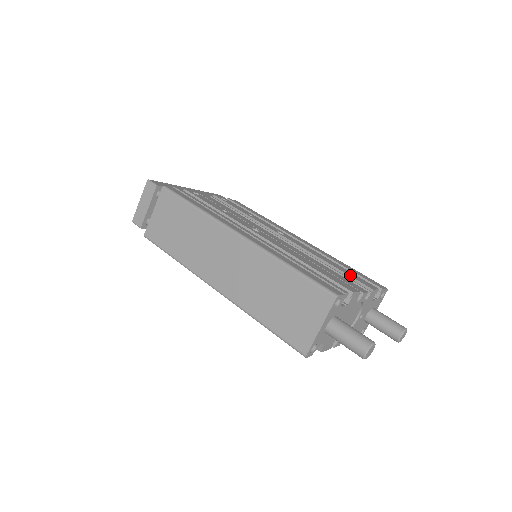
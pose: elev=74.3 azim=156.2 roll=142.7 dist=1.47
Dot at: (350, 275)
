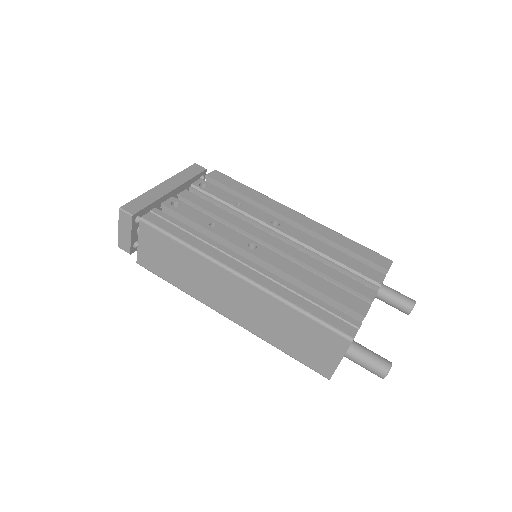
Dot at: (356, 269)
